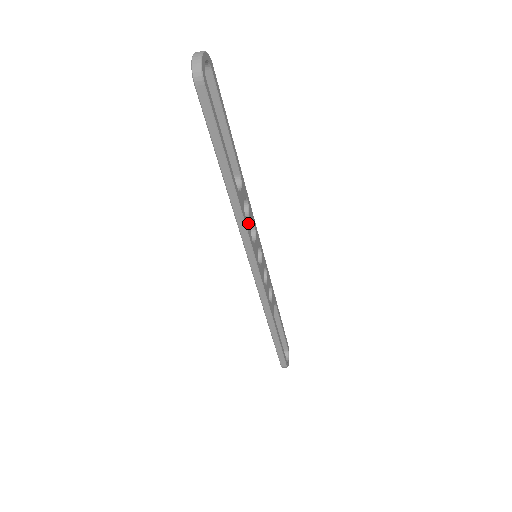
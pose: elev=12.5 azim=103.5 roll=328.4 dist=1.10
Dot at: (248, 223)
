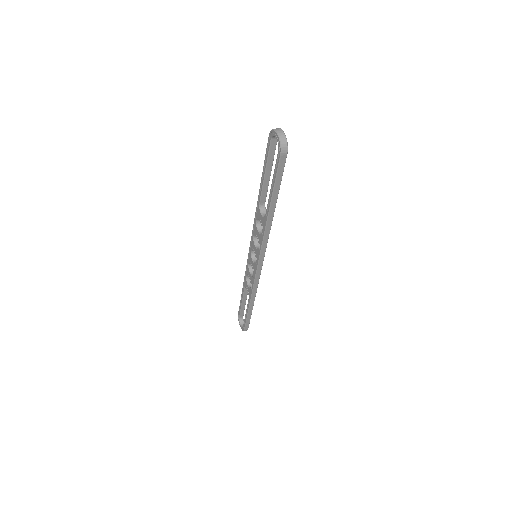
Dot at: occluded
